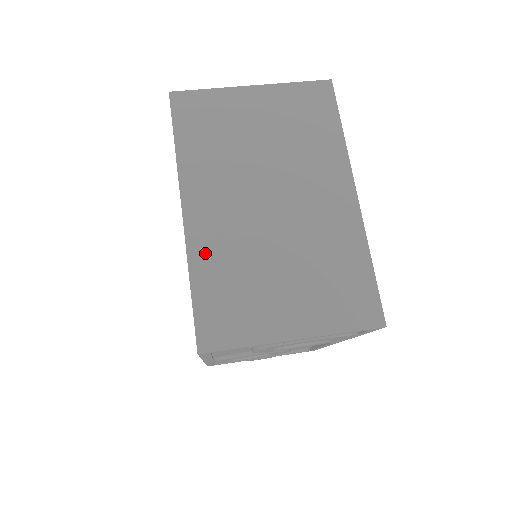
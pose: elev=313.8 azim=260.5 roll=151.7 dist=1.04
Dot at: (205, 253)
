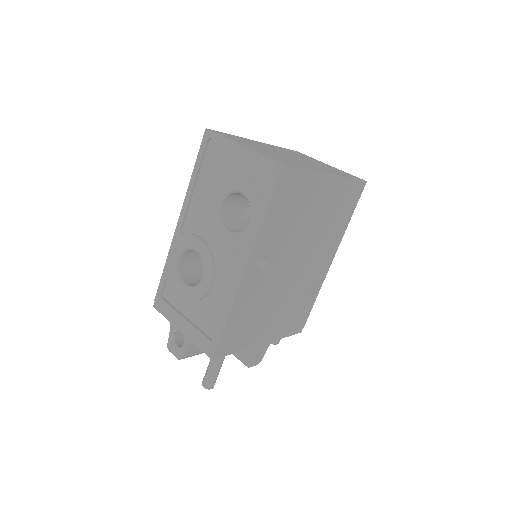
Dot at: (249, 140)
